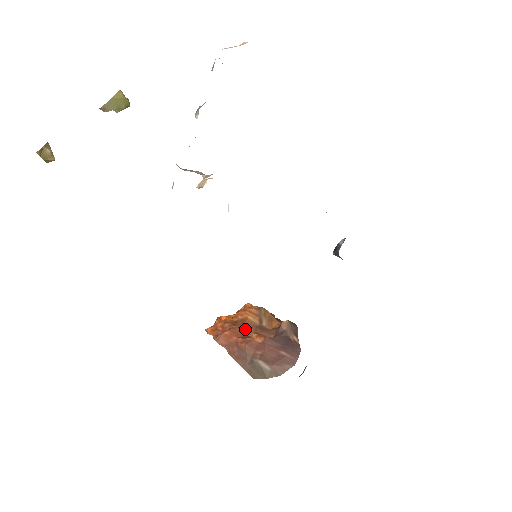
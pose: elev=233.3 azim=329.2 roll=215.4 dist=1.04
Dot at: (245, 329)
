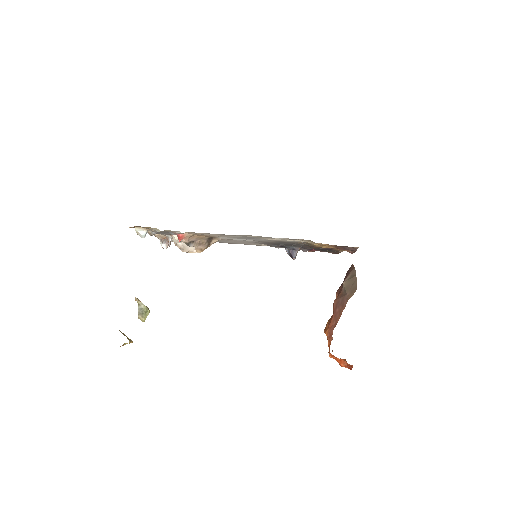
Dot at: occluded
